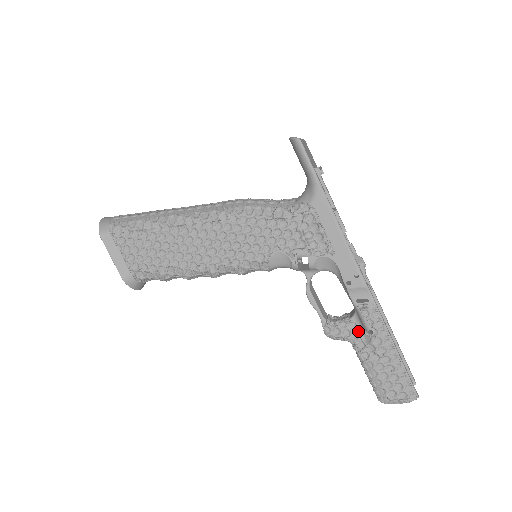
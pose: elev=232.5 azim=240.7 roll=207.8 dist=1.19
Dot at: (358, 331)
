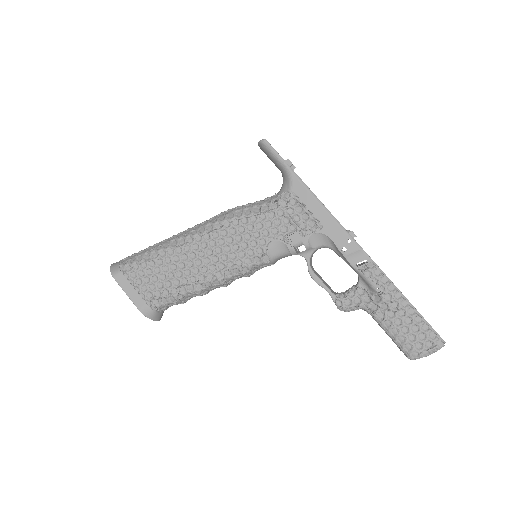
Dot at: (367, 295)
